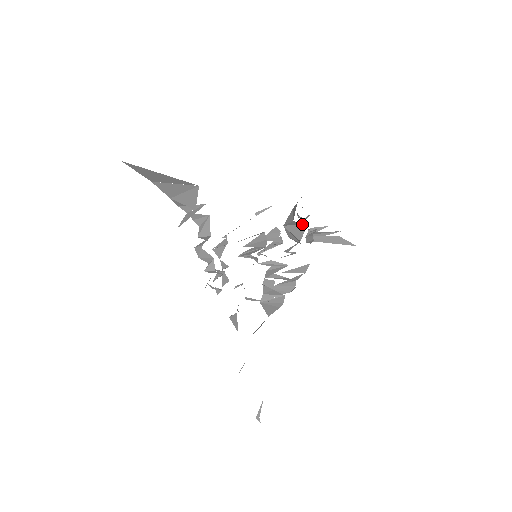
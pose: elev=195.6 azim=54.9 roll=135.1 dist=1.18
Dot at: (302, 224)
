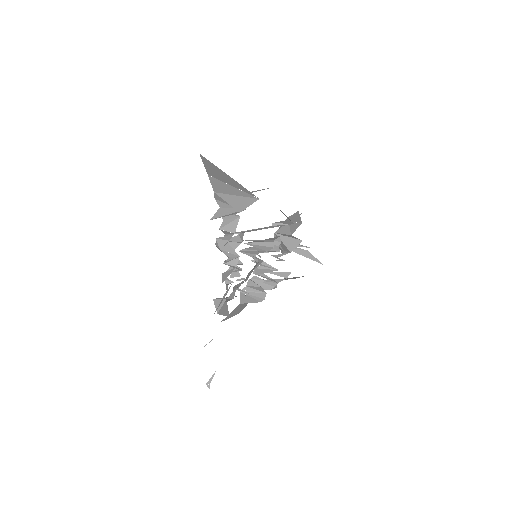
Dot at: (296, 239)
